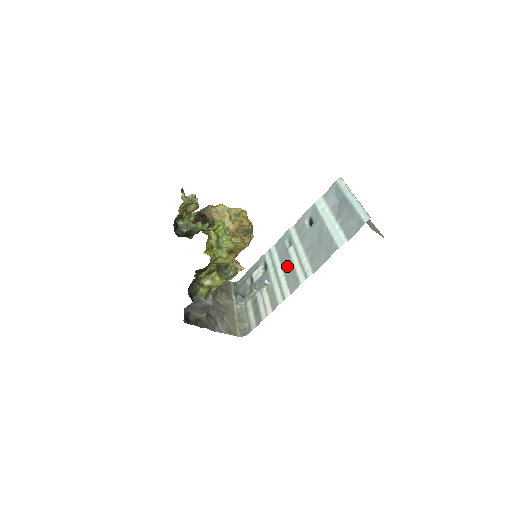
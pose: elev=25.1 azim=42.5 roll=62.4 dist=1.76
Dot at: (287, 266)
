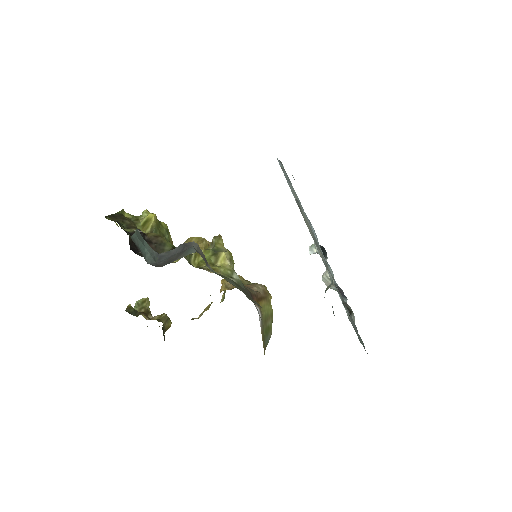
Dot at: occluded
